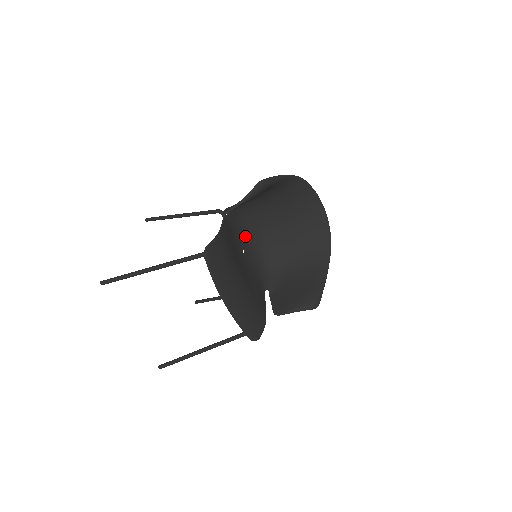
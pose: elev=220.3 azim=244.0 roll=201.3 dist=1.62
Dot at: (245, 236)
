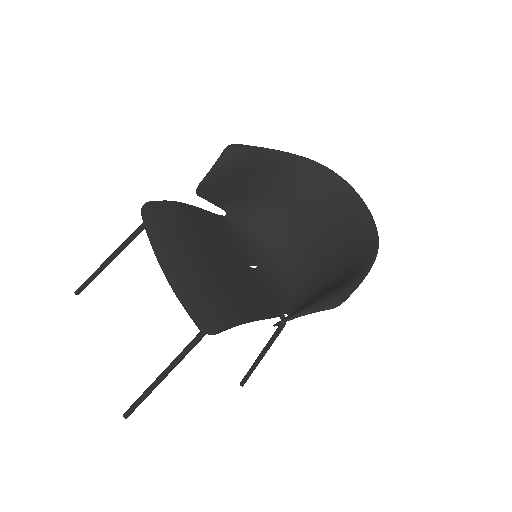
Dot at: (261, 252)
